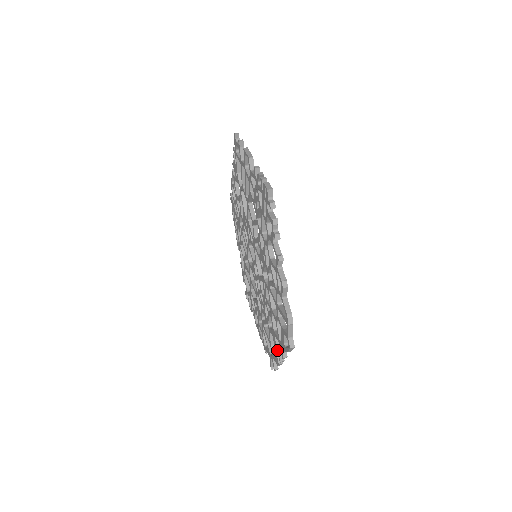
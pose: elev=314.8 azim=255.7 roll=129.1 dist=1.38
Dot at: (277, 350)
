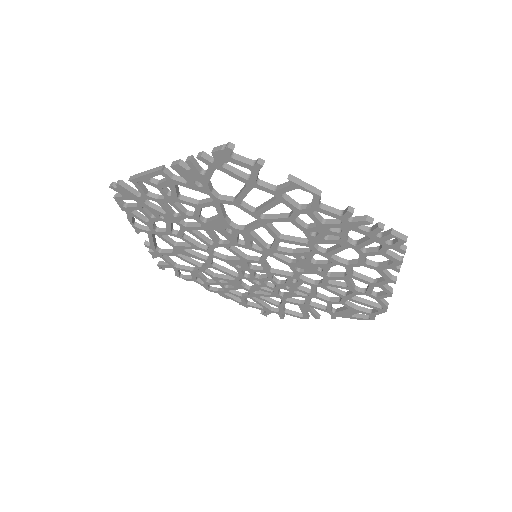
Dot at: (313, 314)
